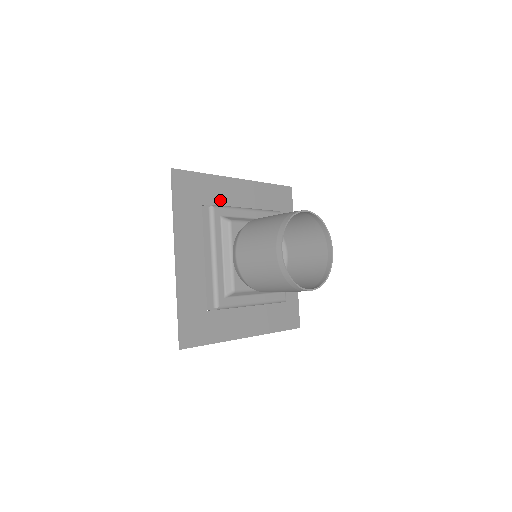
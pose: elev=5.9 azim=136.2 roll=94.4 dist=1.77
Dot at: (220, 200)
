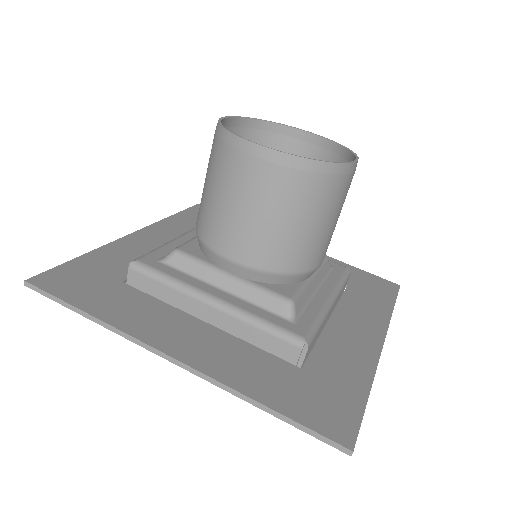
Dot at: occluded
